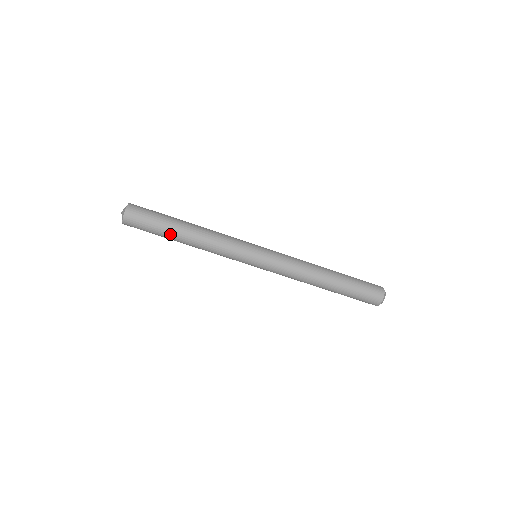
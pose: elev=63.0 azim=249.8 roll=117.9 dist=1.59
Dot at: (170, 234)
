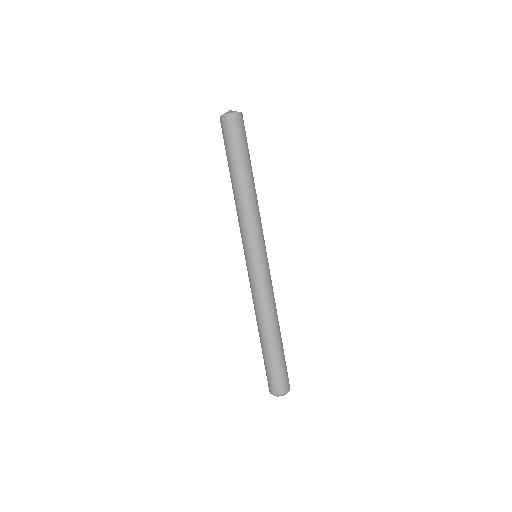
Dot at: (231, 166)
